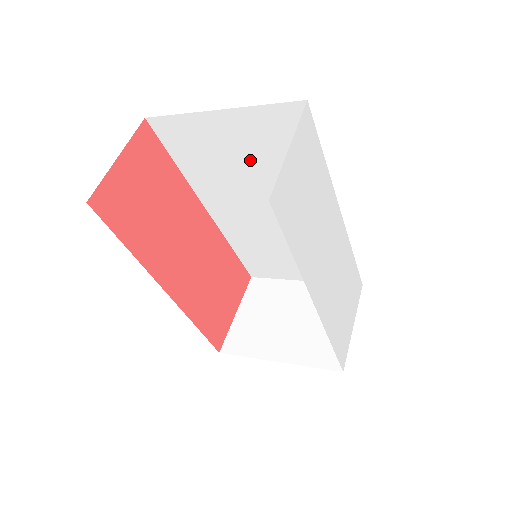
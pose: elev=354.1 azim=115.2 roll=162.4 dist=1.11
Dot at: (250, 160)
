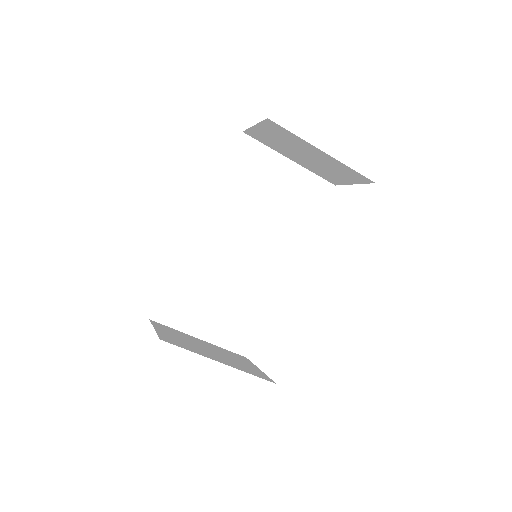
Dot at: (275, 200)
